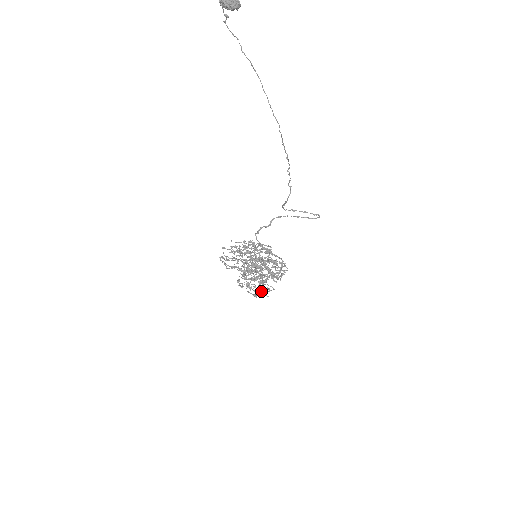
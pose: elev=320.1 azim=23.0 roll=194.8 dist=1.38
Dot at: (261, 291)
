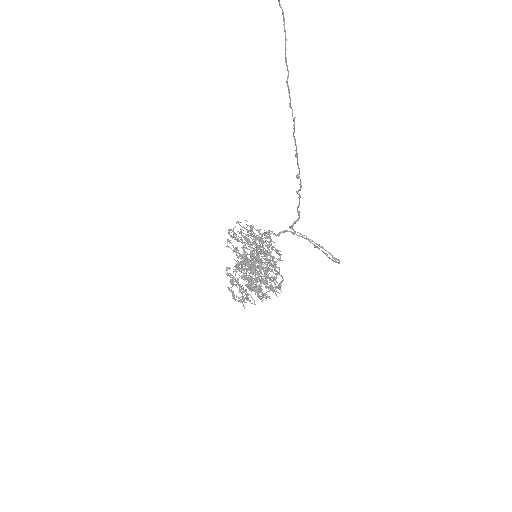
Dot at: (243, 296)
